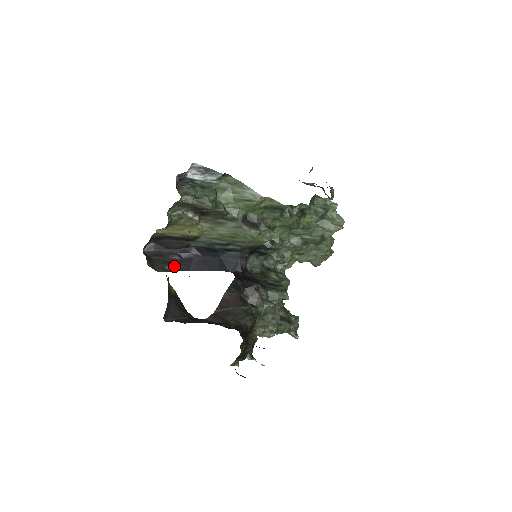
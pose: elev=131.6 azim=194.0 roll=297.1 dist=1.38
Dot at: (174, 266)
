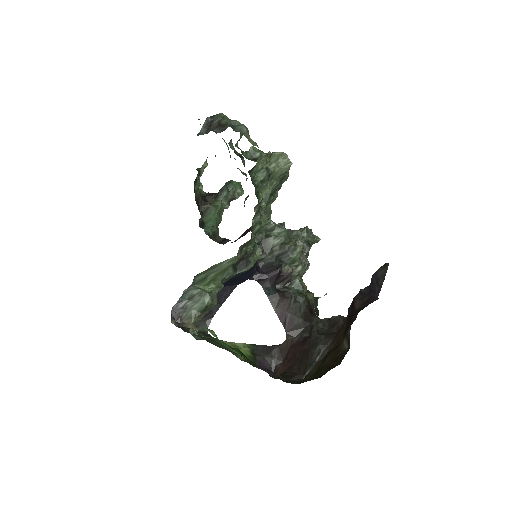
Dot at: (209, 314)
